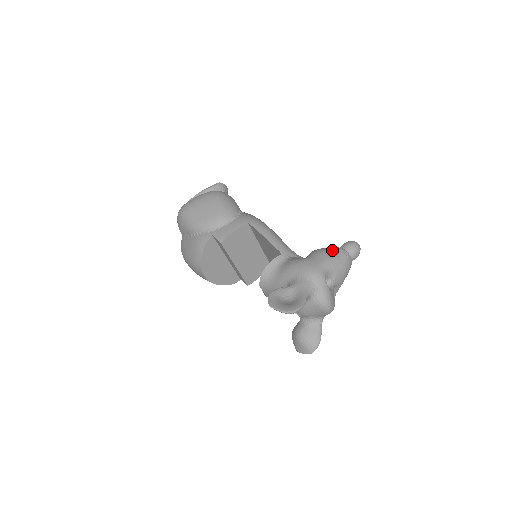
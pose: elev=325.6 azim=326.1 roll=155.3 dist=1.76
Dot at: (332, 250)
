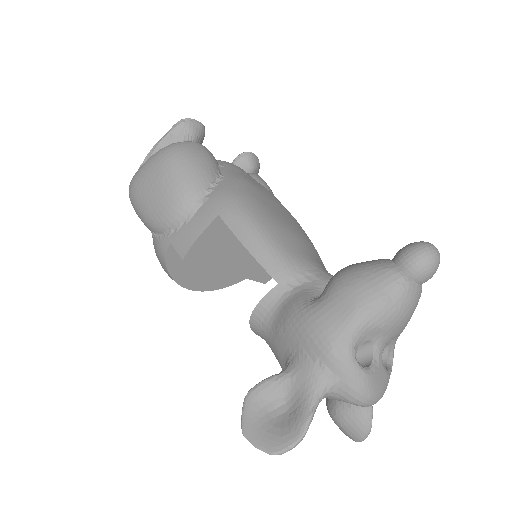
Dot at: (371, 279)
